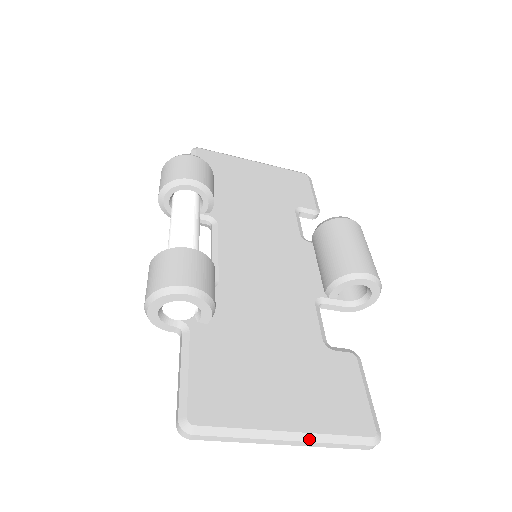
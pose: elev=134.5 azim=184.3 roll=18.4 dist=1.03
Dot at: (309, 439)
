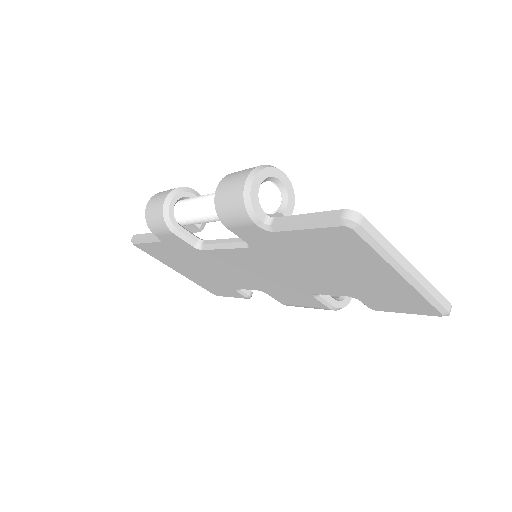
Dot at: (420, 274)
